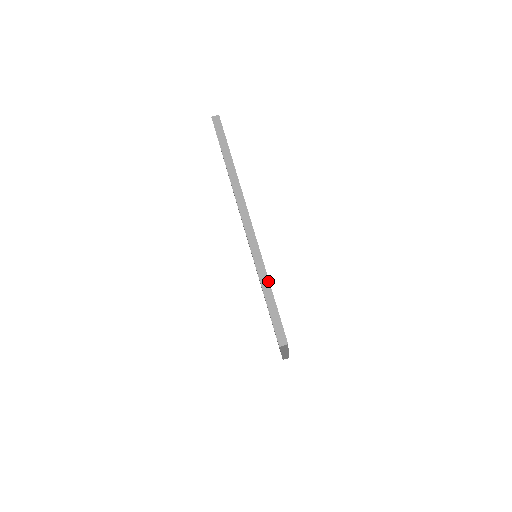
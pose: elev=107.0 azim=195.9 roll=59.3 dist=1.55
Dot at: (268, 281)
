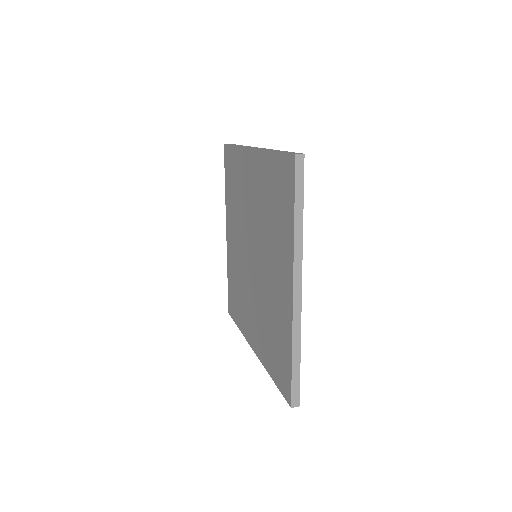
Dot at: (278, 150)
